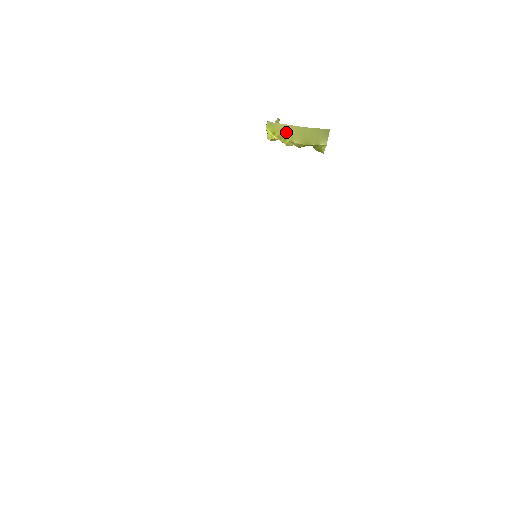
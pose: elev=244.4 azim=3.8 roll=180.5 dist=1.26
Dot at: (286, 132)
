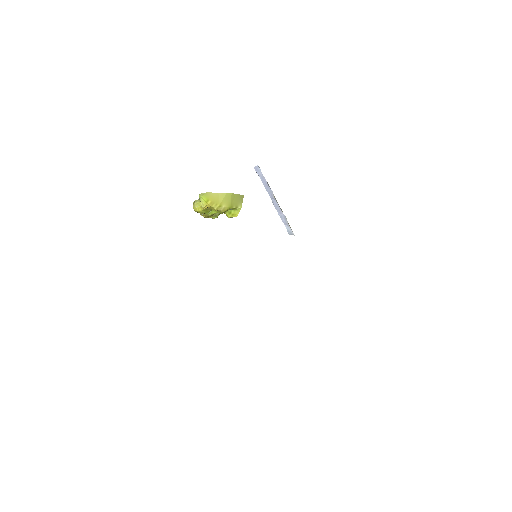
Dot at: (217, 199)
